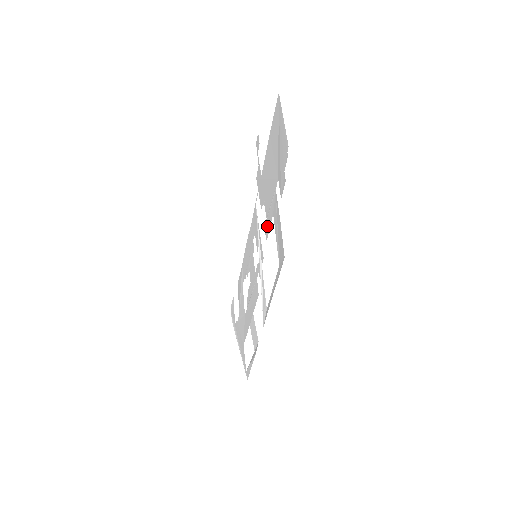
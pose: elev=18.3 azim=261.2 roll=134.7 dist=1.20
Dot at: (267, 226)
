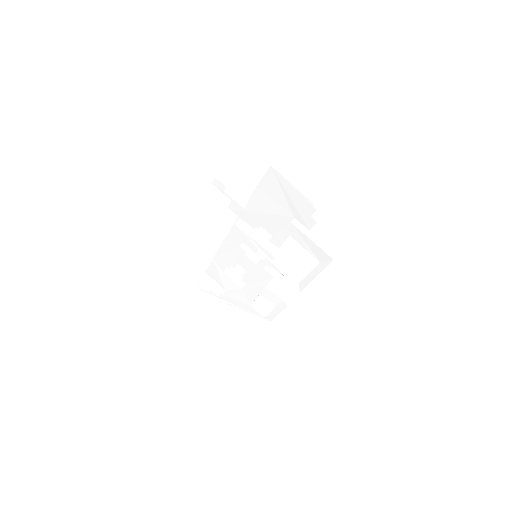
Dot at: (277, 240)
